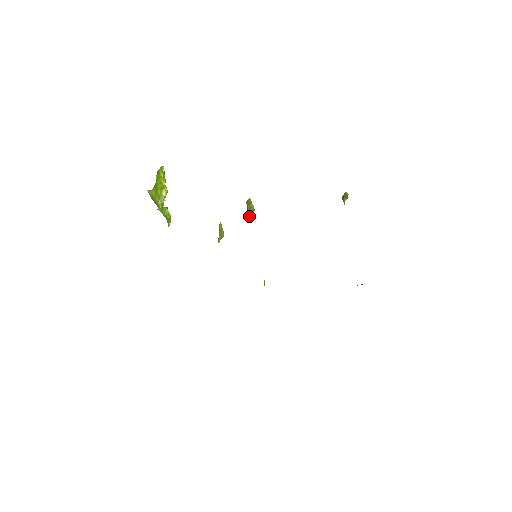
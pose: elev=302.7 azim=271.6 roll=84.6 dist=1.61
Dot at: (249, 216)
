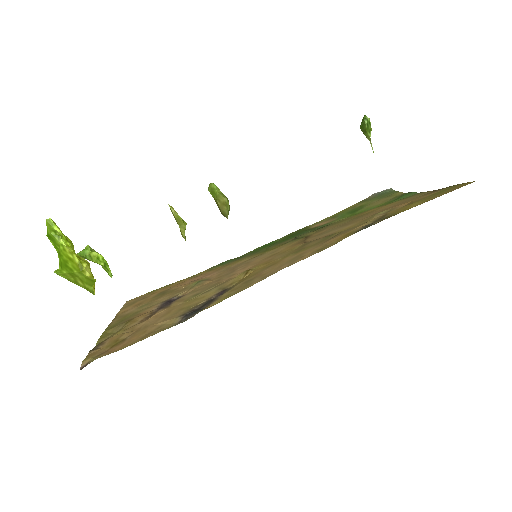
Dot at: (226, 217)
